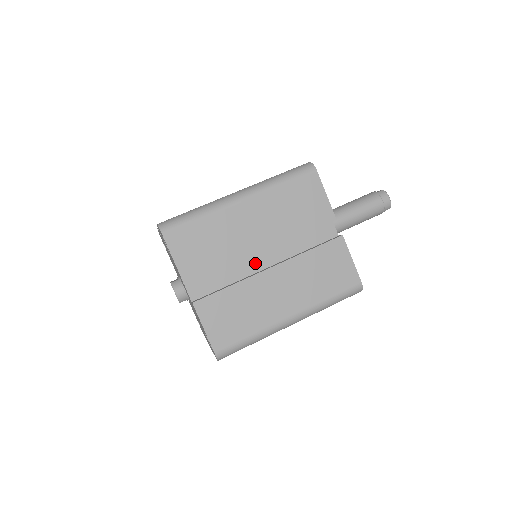
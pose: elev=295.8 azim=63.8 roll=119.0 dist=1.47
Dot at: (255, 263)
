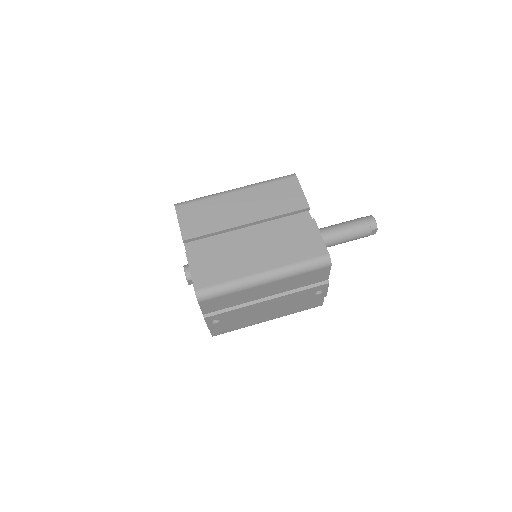
Dot at: (242, 236)
